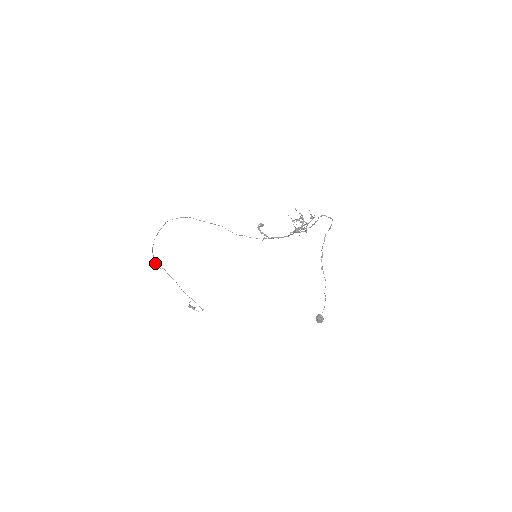
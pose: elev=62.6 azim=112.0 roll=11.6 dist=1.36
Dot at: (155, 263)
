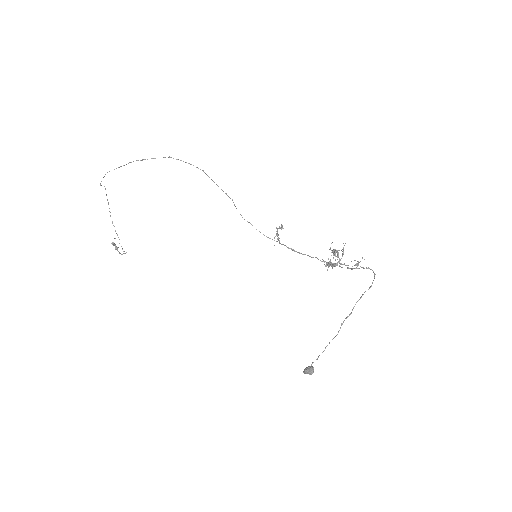
Dot at: occluded
